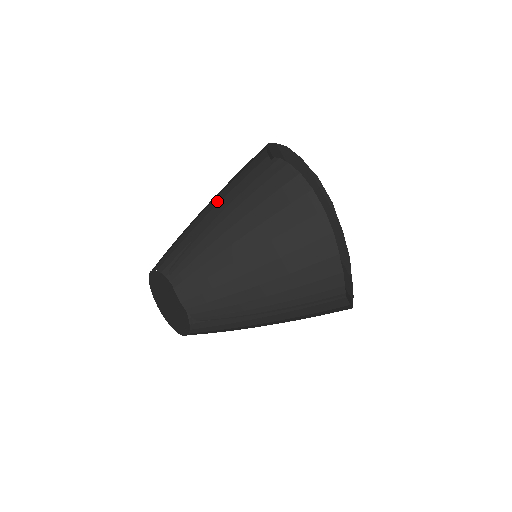
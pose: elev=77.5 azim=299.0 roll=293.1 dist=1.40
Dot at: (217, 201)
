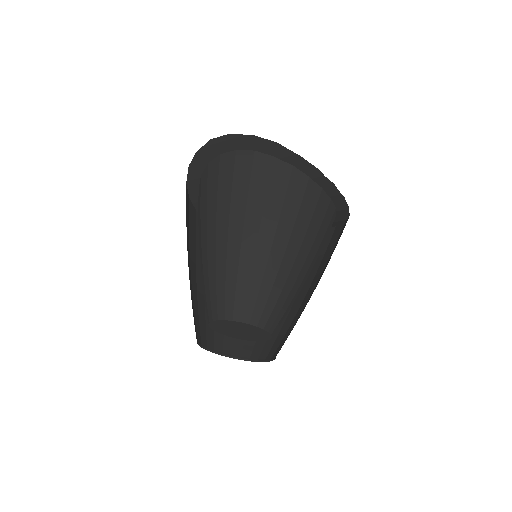
Dot at: occluded
